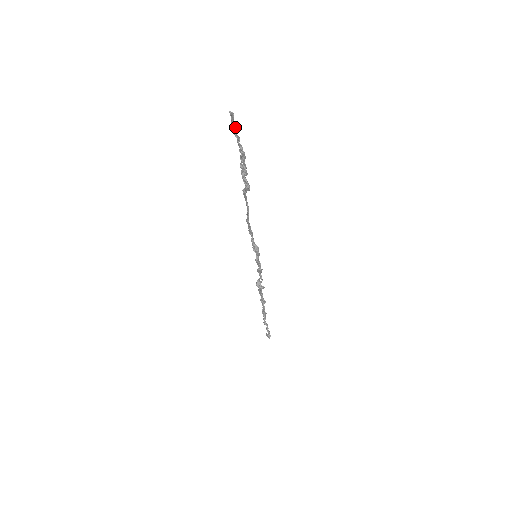
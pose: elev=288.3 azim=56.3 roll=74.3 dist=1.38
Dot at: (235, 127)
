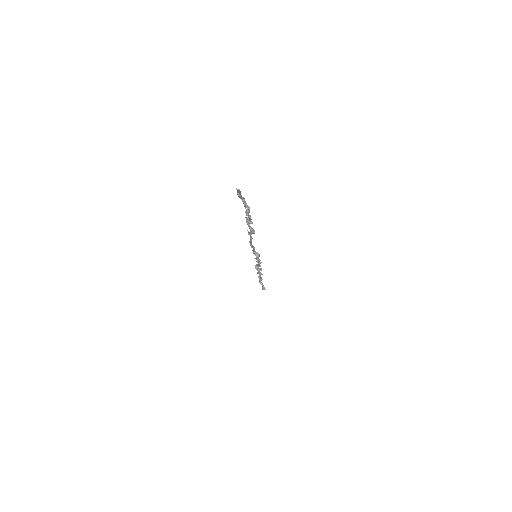
Dot at: (241, 195)
